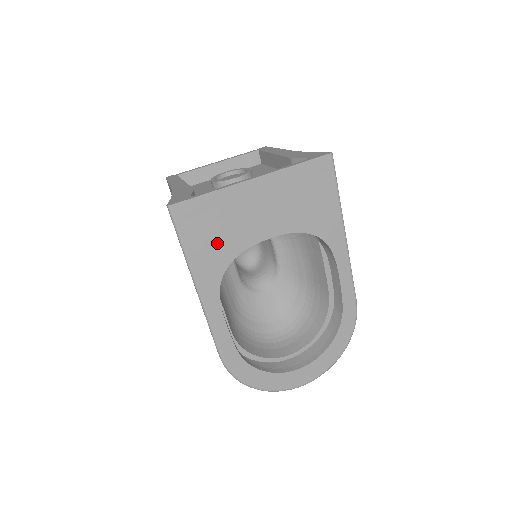
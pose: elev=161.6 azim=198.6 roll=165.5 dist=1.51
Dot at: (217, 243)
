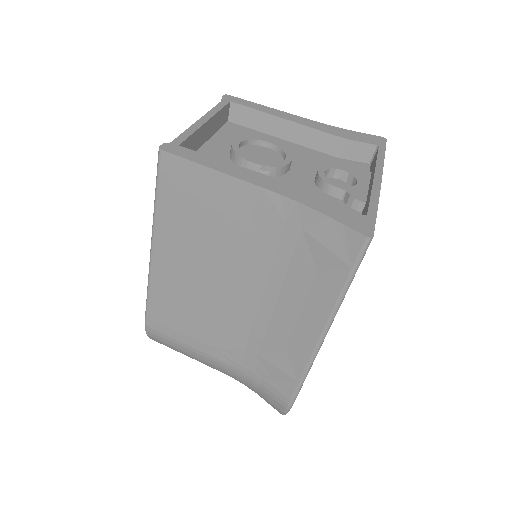
Dot at: occluded
